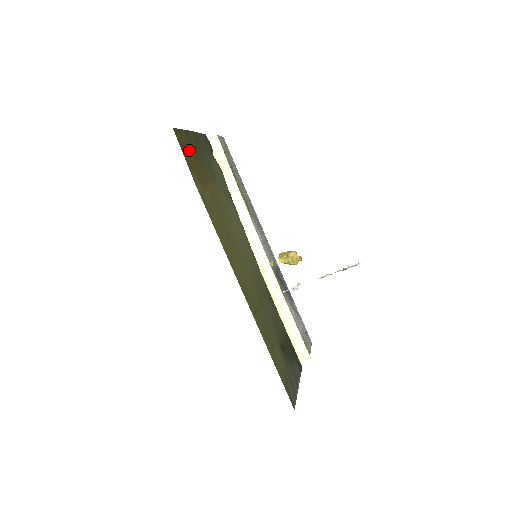
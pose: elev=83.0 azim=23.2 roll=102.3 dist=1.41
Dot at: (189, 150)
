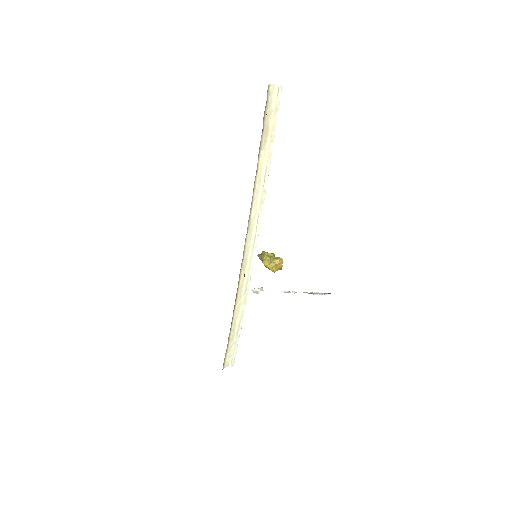
Dot at: occluded
